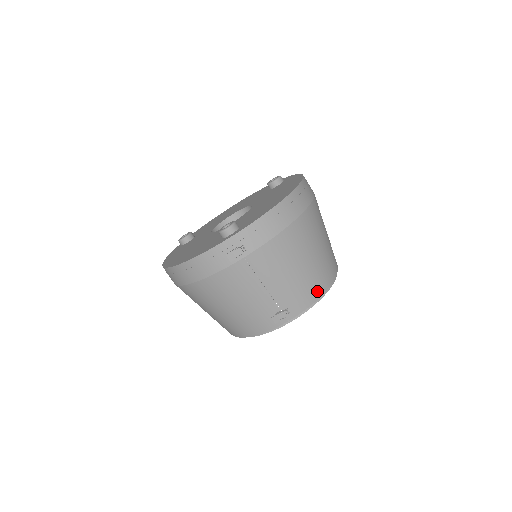
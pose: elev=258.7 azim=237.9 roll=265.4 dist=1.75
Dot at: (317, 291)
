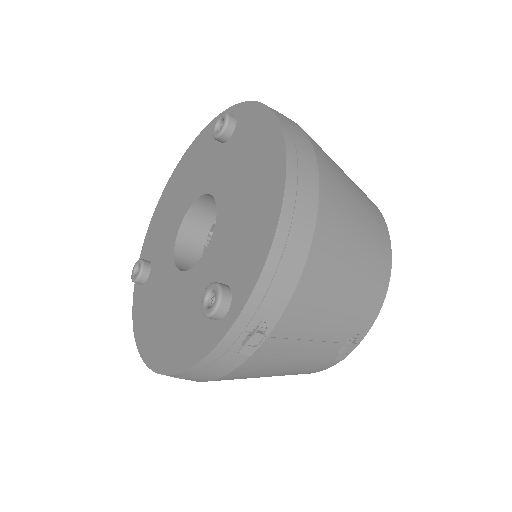
Dot at: (381, 286)
